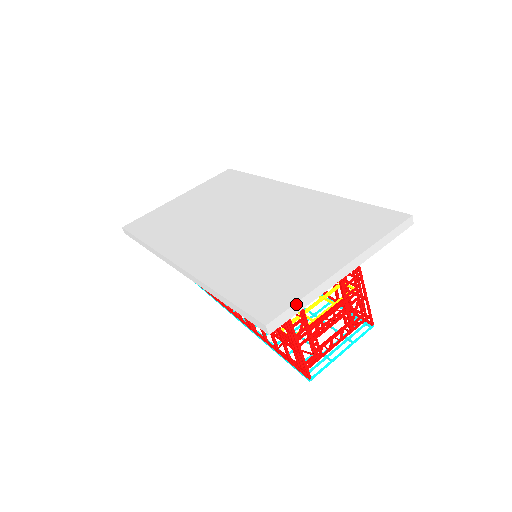
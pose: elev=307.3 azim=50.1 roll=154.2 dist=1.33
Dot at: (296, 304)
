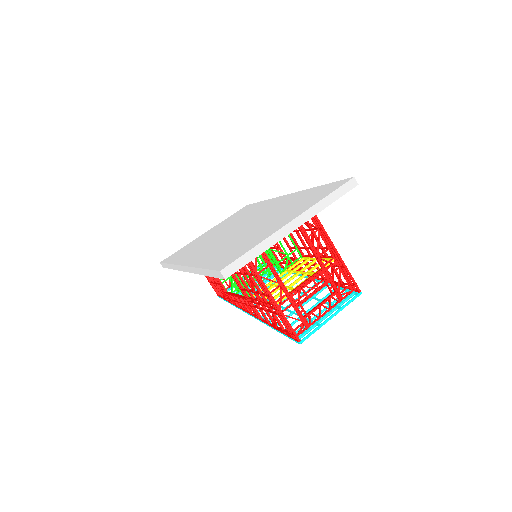
Dot at: (247, 254)
